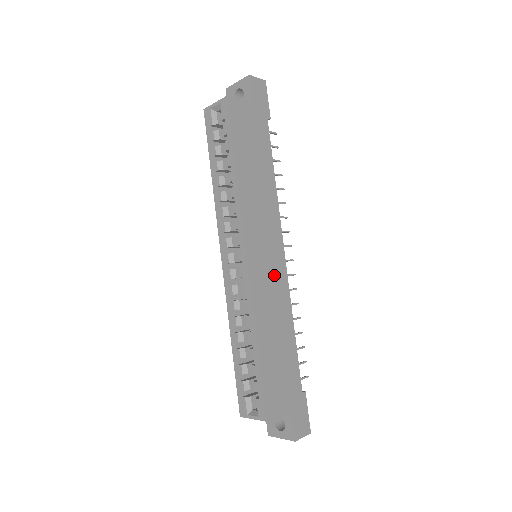
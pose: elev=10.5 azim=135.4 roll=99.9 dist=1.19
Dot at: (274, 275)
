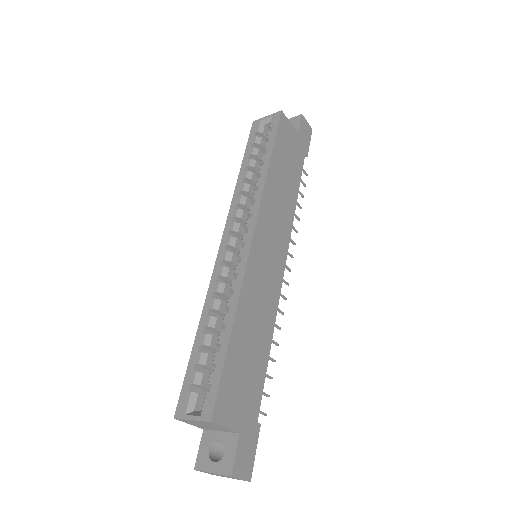
Dot at: (270, 276)
